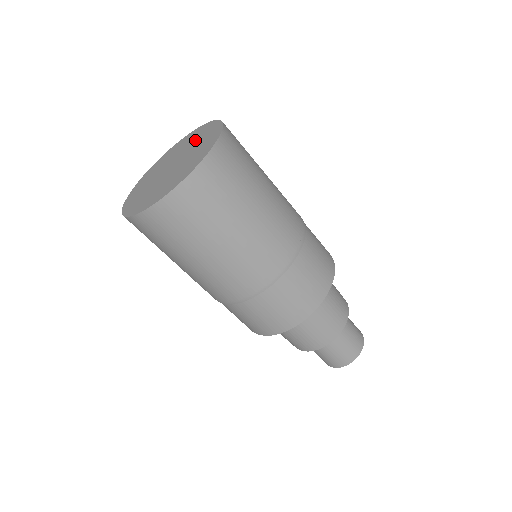
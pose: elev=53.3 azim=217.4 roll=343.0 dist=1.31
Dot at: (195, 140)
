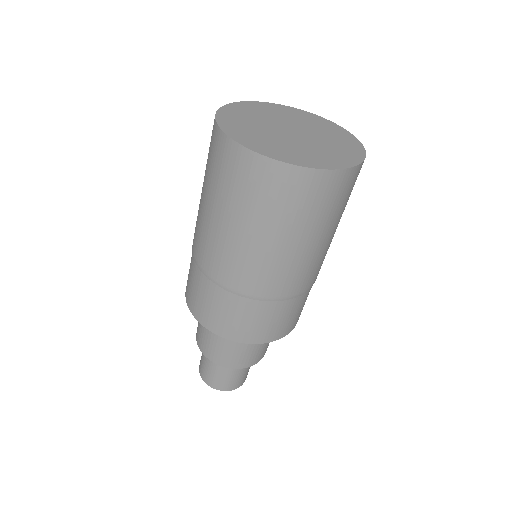
Dot at: (333, 143)
